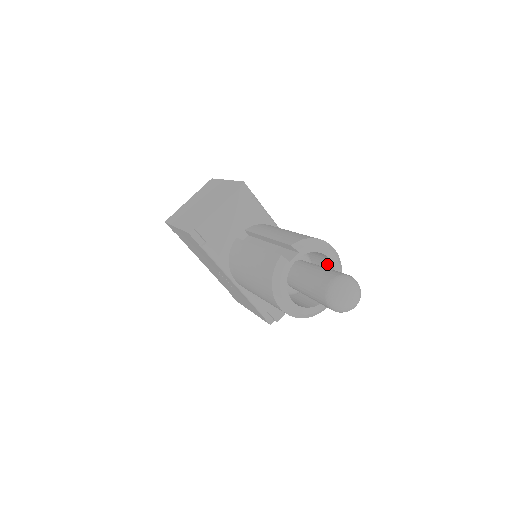
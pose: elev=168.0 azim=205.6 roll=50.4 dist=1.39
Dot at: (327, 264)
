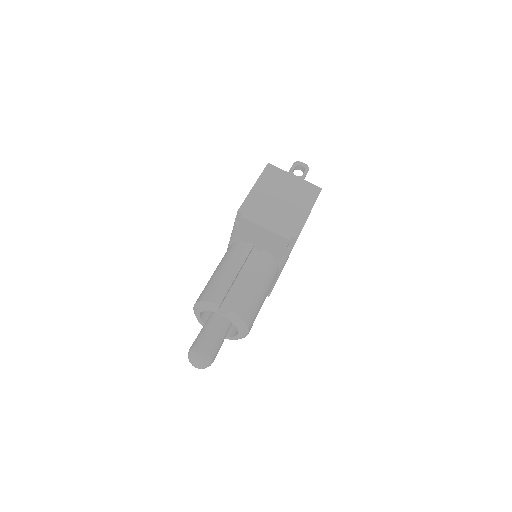
Dot at: occluded
